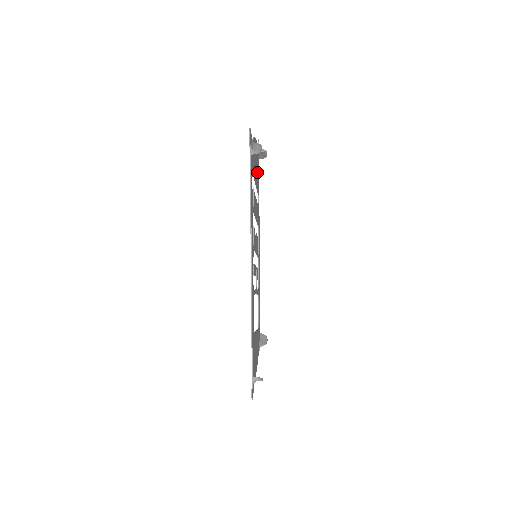
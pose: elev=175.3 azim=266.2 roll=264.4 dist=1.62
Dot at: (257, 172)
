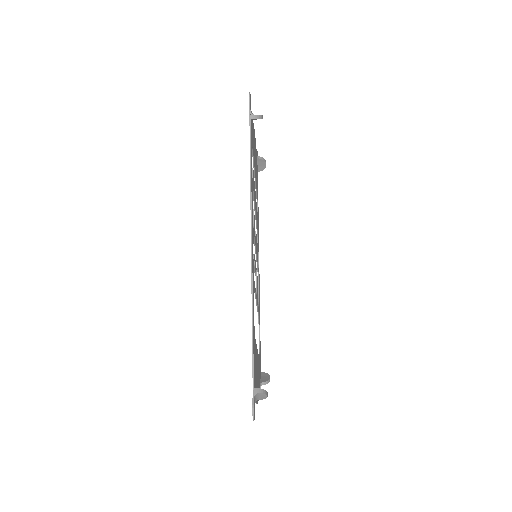
Dot at: (256, 175)
